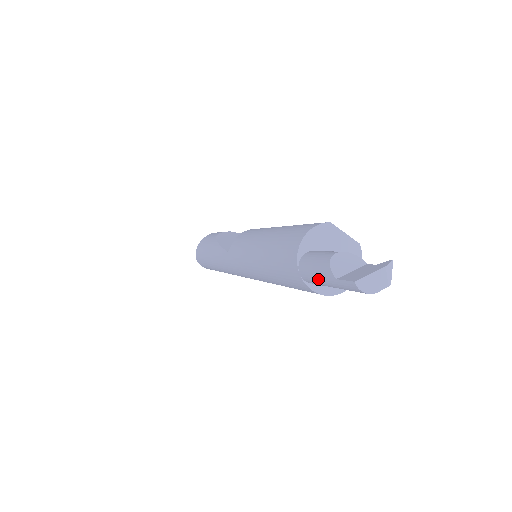
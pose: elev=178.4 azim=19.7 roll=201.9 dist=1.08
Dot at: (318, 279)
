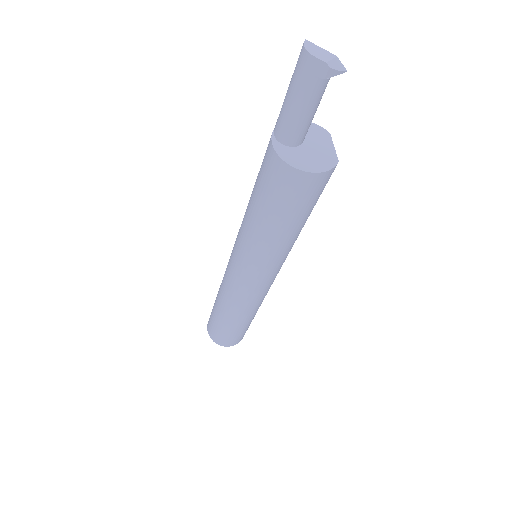
Dot at: (284, 101)
